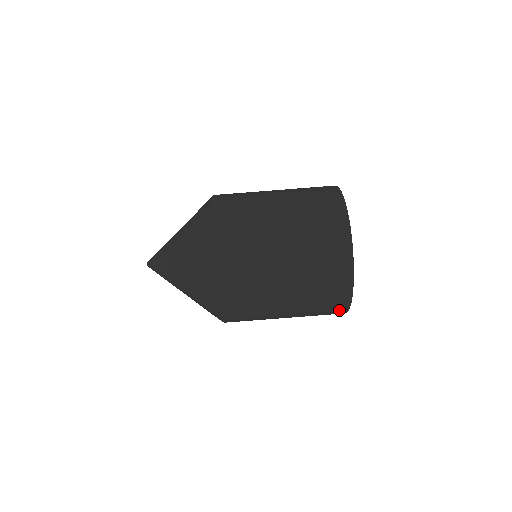
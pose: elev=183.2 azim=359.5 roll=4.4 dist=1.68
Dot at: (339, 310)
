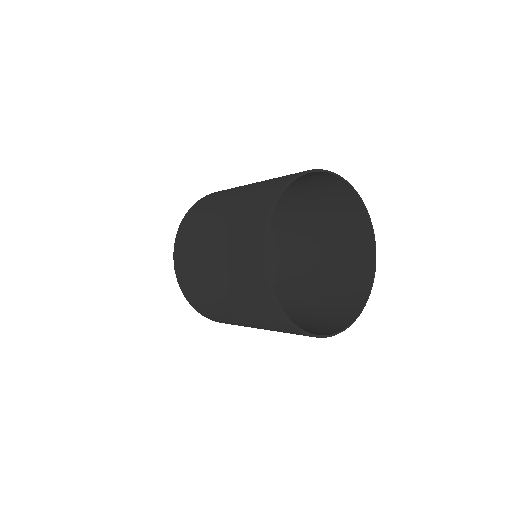
Dot at: (278, 318)
